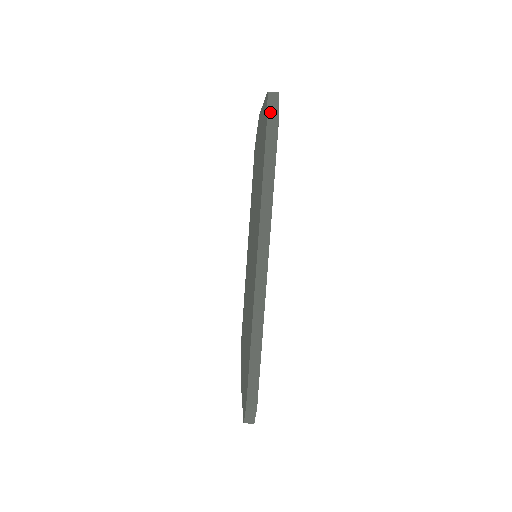
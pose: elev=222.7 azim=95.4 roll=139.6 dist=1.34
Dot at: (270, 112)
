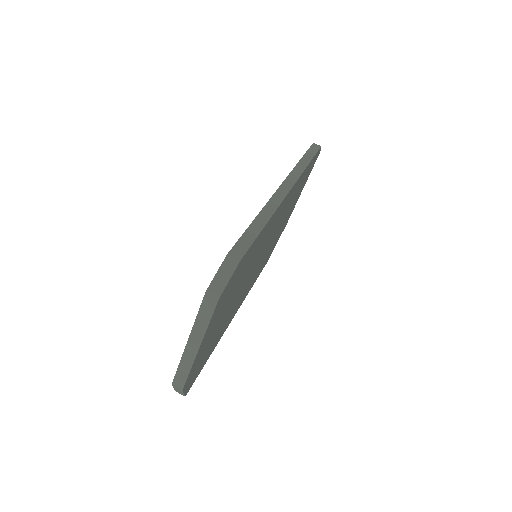
Dot at: occluded
